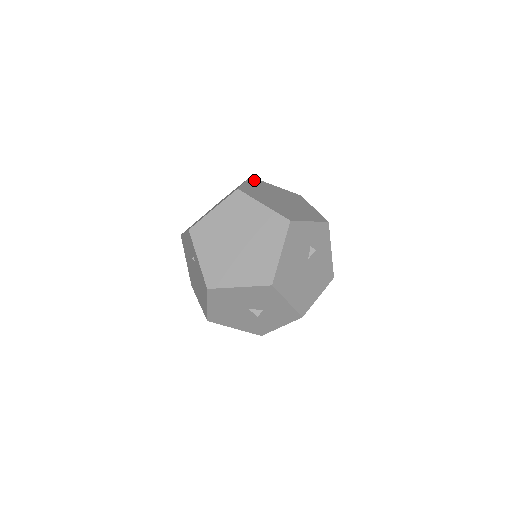
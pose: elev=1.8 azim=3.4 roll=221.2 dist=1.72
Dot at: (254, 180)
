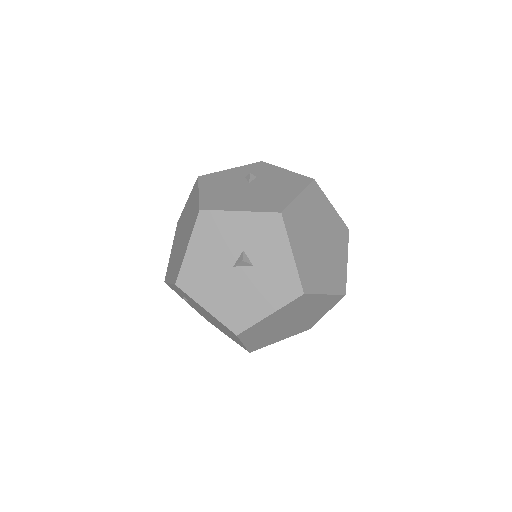
Dot at: occluded
